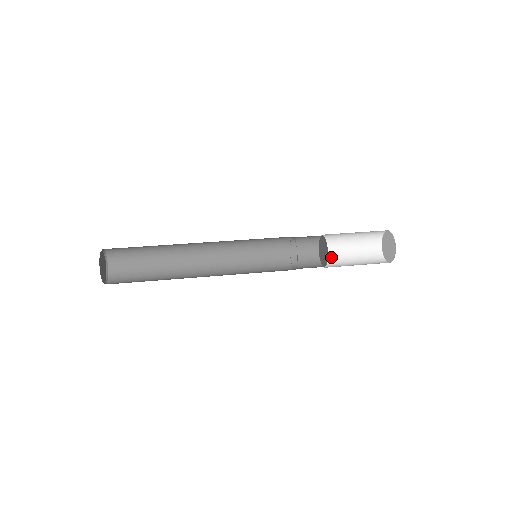
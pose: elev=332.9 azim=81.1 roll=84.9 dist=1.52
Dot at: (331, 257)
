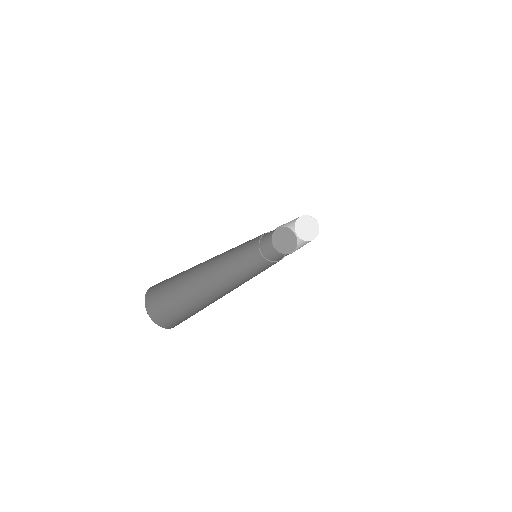
Dot at: occluded
